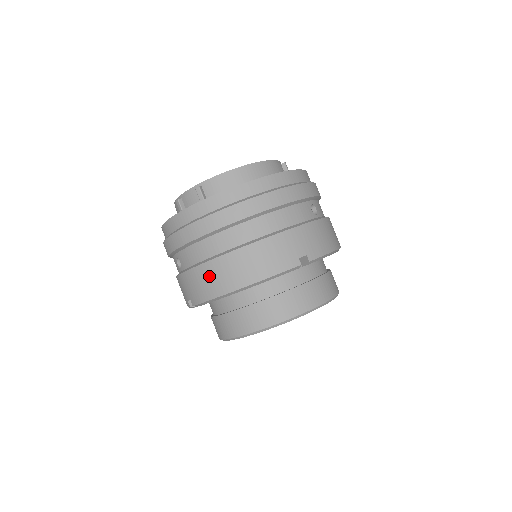
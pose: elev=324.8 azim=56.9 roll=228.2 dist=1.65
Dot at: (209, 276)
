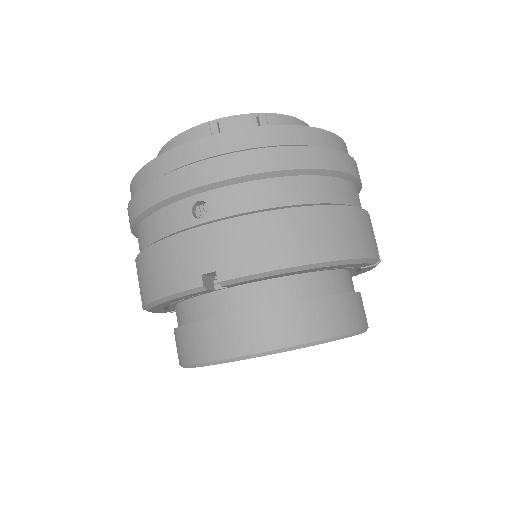
Dot at: (285, 231)
